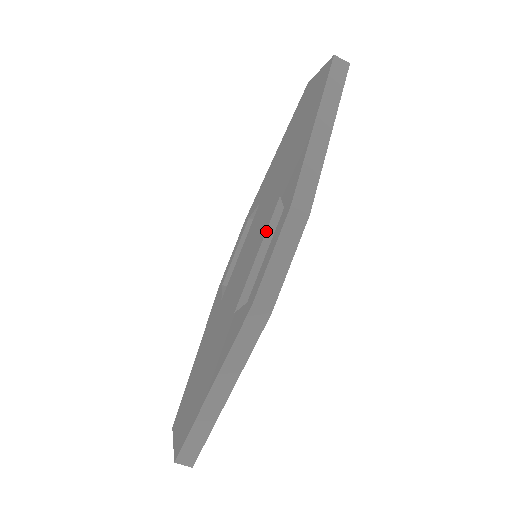
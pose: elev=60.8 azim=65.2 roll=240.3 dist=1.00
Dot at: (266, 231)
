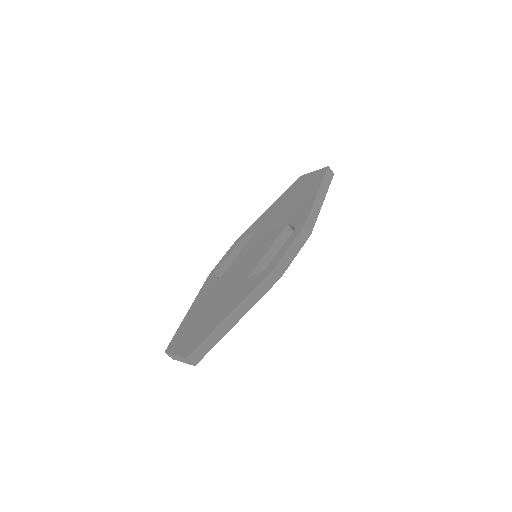
Dot at: (276, 239)
